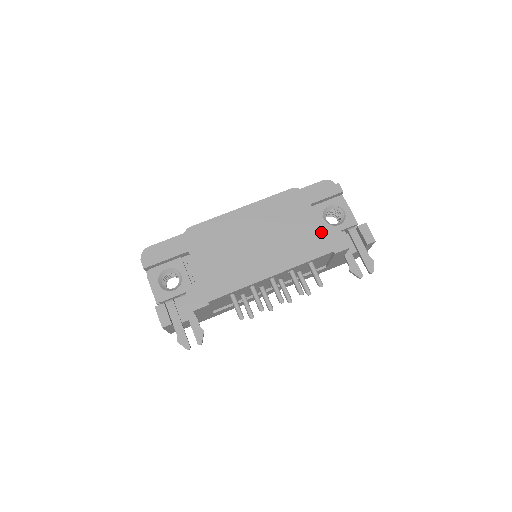
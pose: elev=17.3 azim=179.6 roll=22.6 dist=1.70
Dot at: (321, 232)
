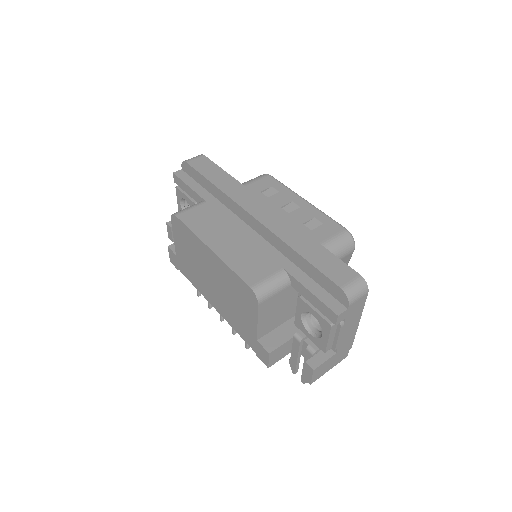
Dot at: (255, 336)
